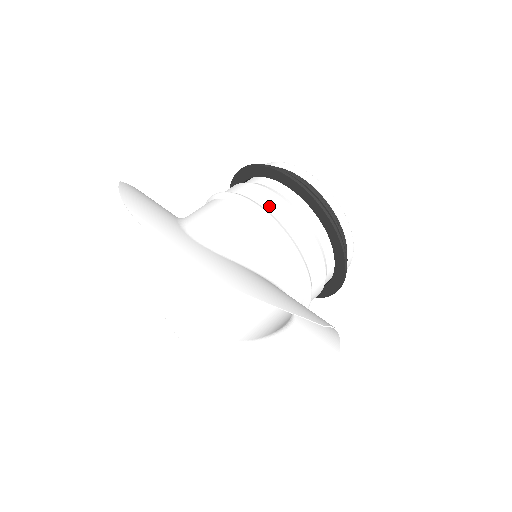
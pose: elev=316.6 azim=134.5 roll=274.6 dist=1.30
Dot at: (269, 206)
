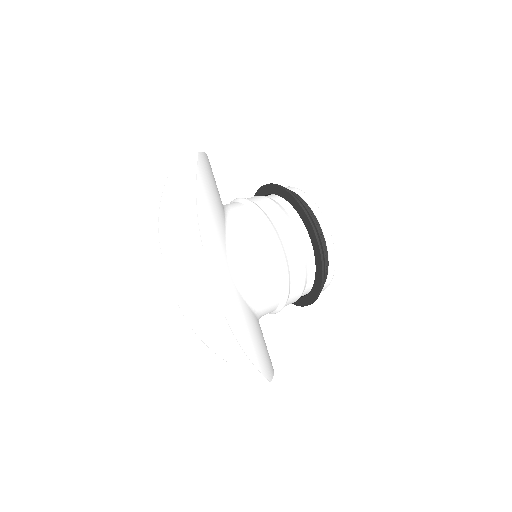
Dot at: (292, 264)
